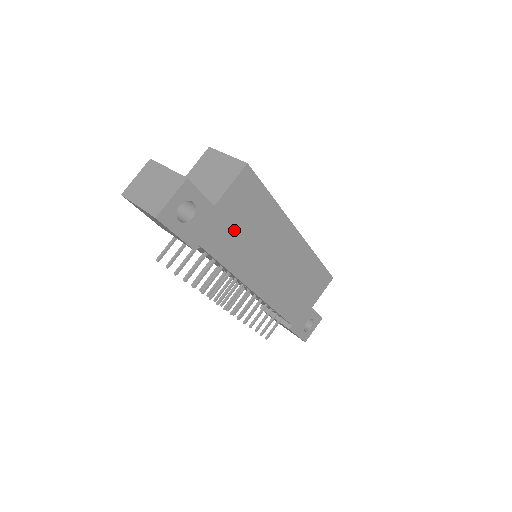
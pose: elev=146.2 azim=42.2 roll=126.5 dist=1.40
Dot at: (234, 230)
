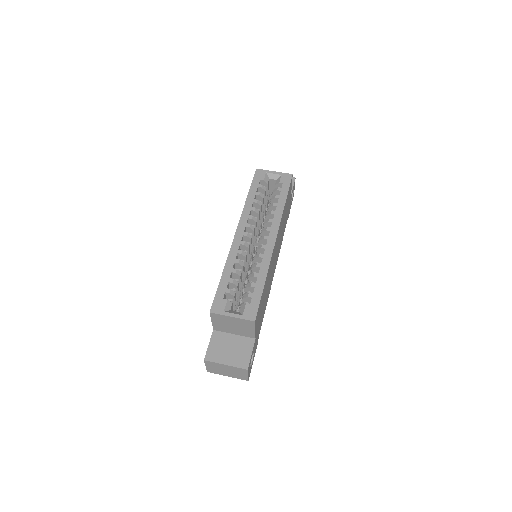
Dot at: (262, 312)
